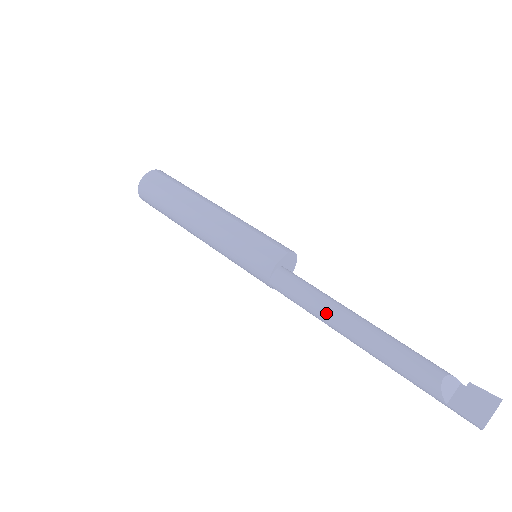
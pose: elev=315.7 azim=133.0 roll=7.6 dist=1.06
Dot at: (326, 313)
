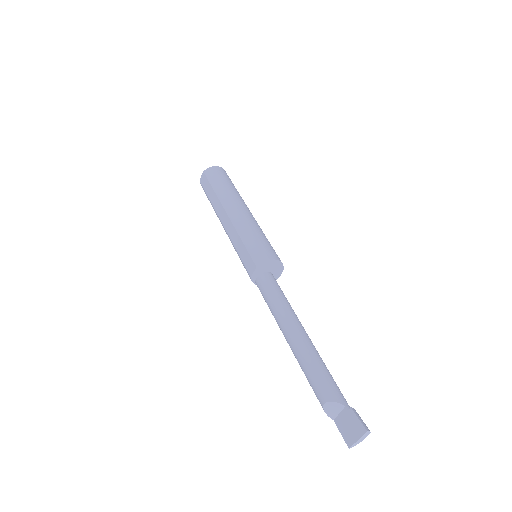
Dot at: occluded
